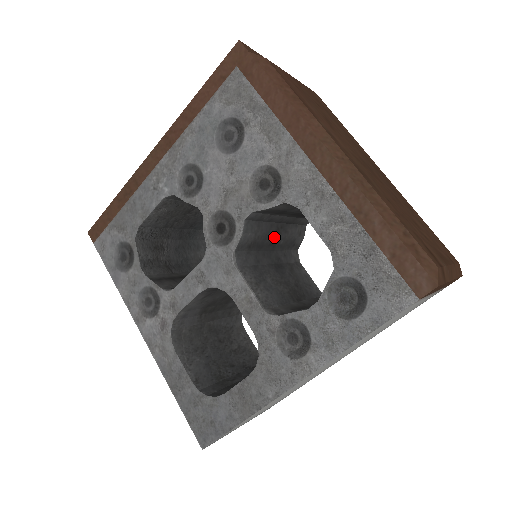
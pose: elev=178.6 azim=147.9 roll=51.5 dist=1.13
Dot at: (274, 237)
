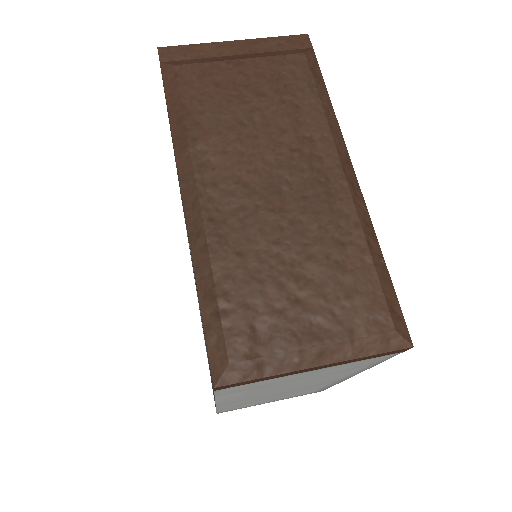
Dot at: occluded
